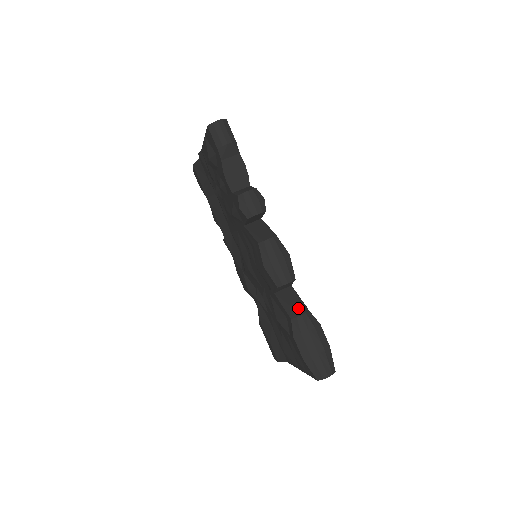
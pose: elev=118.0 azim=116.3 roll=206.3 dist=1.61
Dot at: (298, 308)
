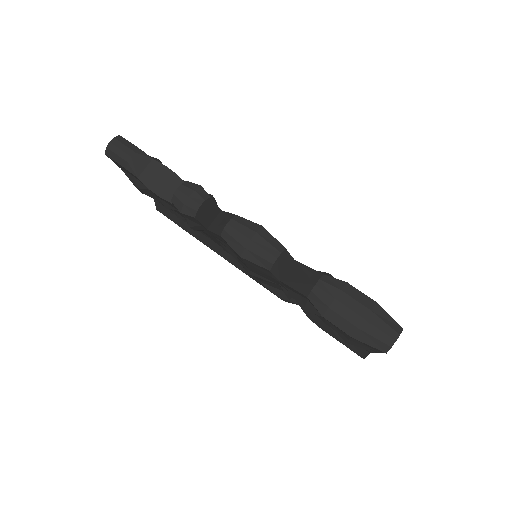
Dot at: (309, 280)
